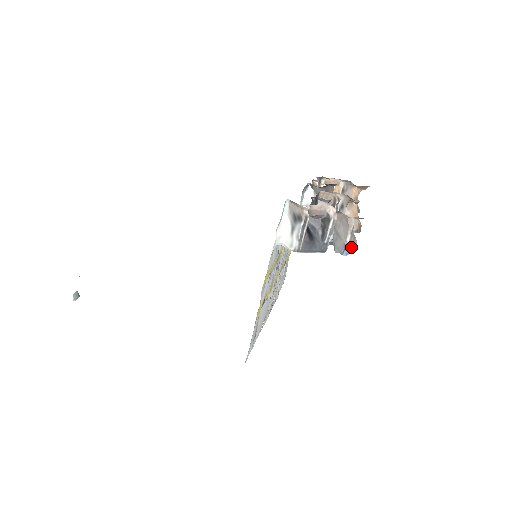
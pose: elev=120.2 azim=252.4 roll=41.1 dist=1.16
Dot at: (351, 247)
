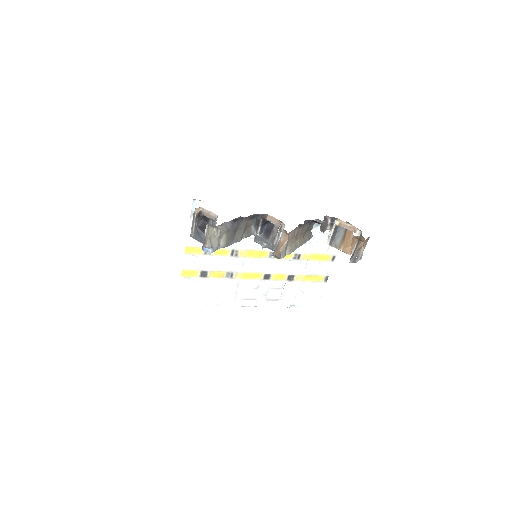
Dot at: (204, 245)
